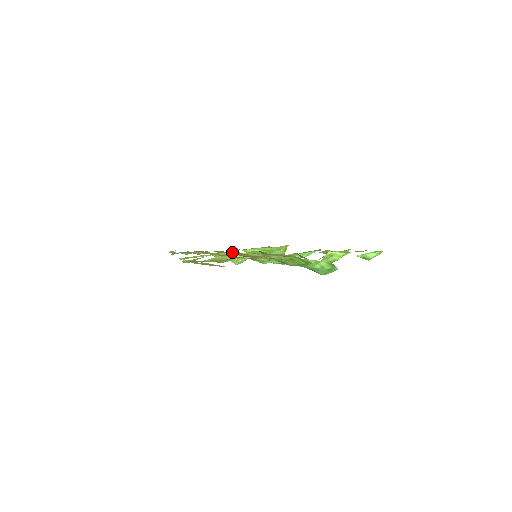
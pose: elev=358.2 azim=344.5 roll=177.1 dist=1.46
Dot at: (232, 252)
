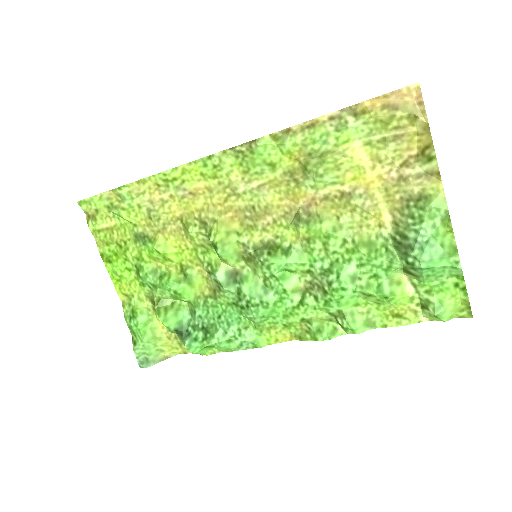
Dot at: (187, 255)
